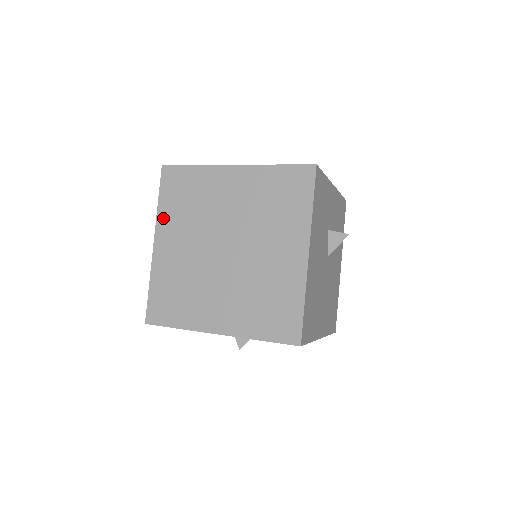
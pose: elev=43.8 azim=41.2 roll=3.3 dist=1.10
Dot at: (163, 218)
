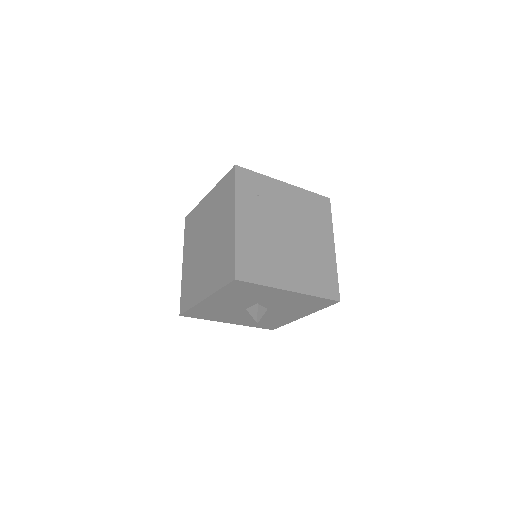
Dot at: (241, 202)
